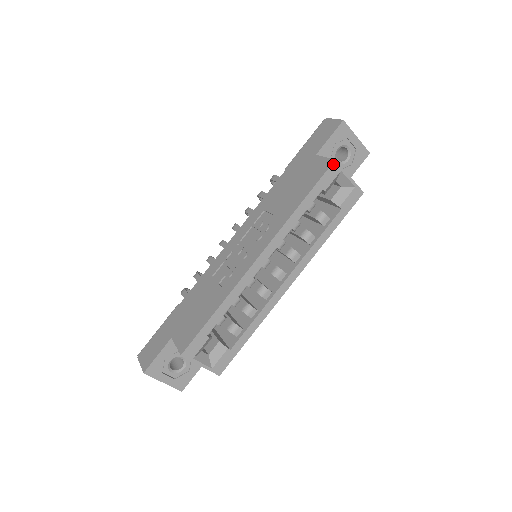
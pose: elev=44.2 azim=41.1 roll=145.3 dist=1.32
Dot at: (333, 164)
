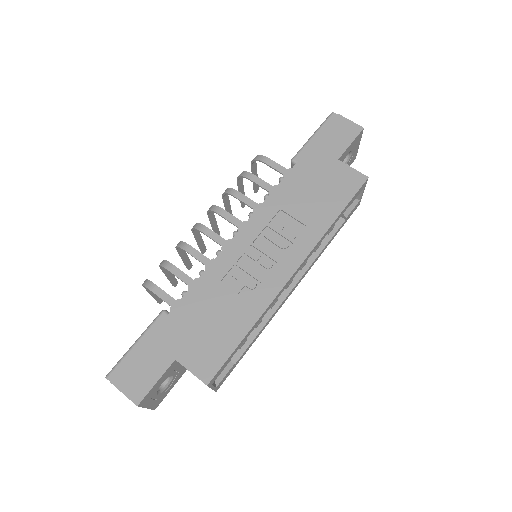
Dot at: (366, 181)
